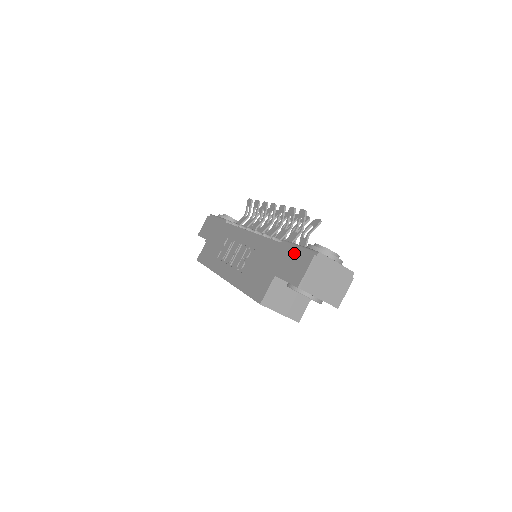
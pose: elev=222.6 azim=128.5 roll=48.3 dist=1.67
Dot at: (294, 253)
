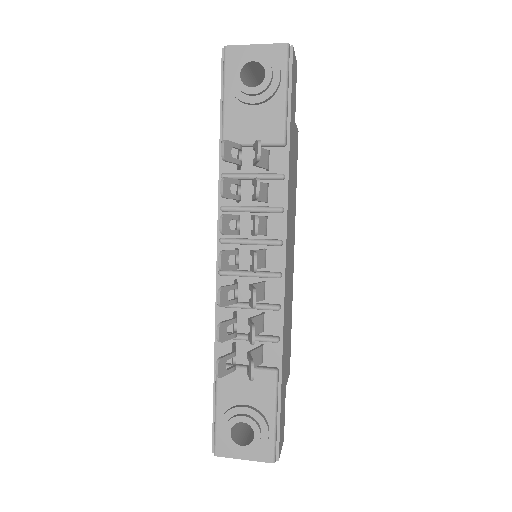
Dot at: (214, 409)
